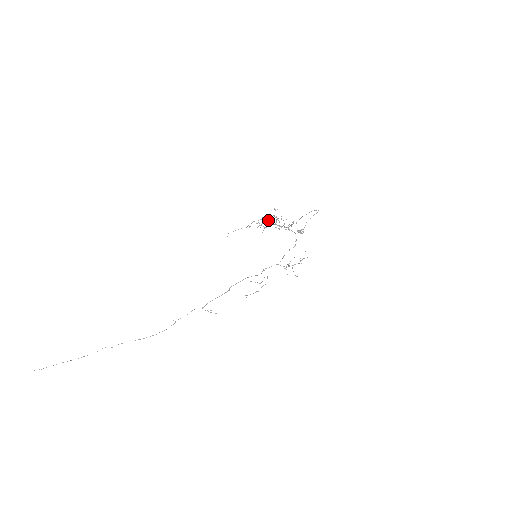
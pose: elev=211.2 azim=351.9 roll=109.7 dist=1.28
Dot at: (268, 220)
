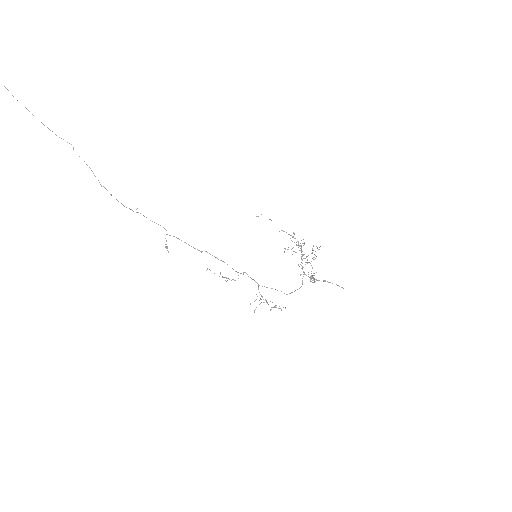
Dot at: occluded
